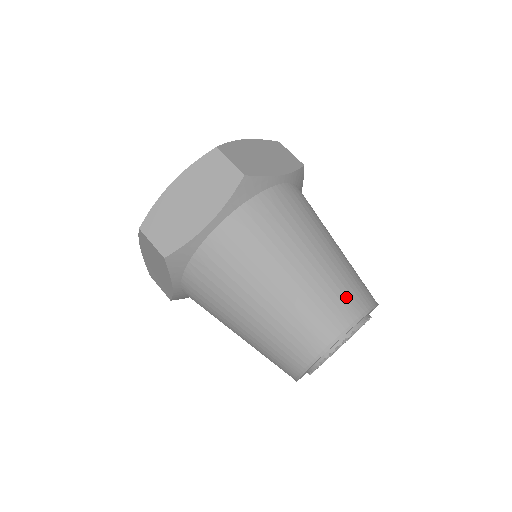
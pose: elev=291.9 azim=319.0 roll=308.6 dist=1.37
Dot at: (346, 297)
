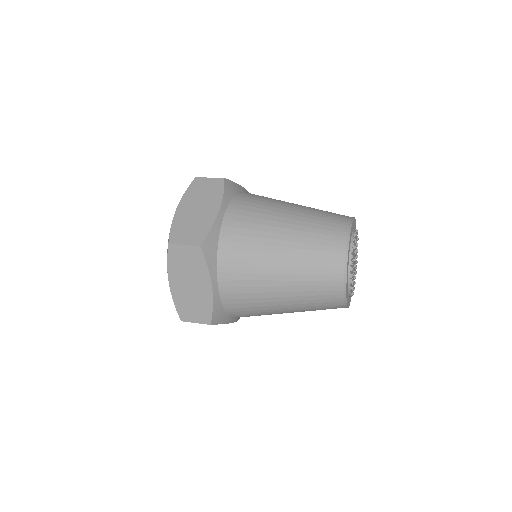
Dot at: (334, 214)
